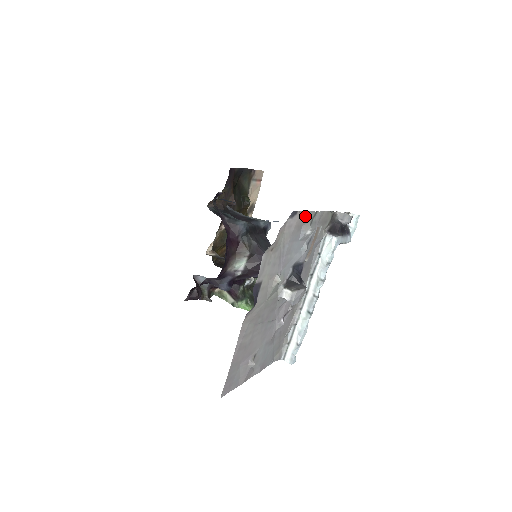
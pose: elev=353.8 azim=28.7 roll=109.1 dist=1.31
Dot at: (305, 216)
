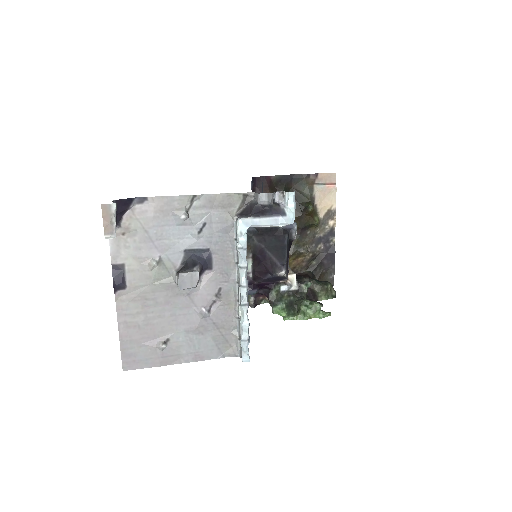
Dot at: (170, 201)
